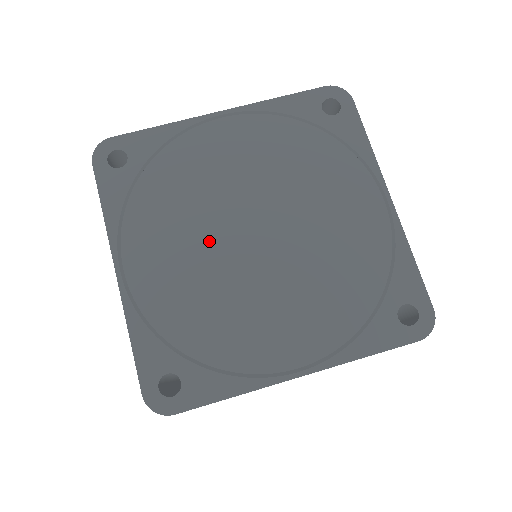
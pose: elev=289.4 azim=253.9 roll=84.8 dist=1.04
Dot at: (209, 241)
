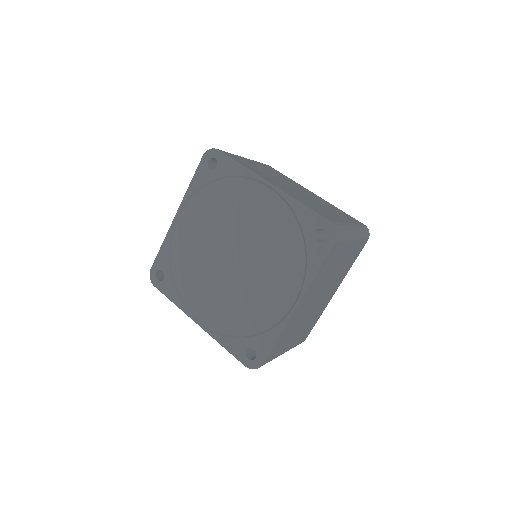
Dot at: (217, 279)
